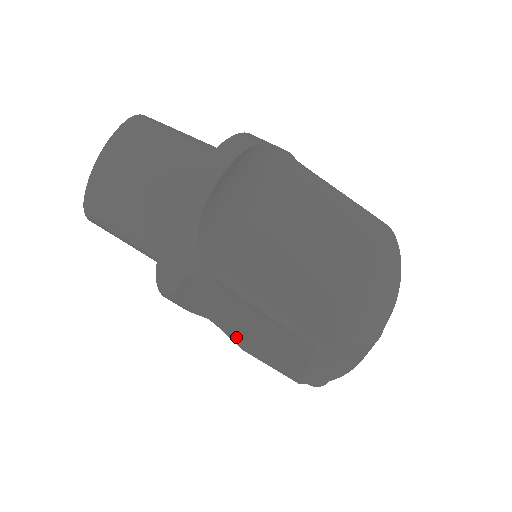
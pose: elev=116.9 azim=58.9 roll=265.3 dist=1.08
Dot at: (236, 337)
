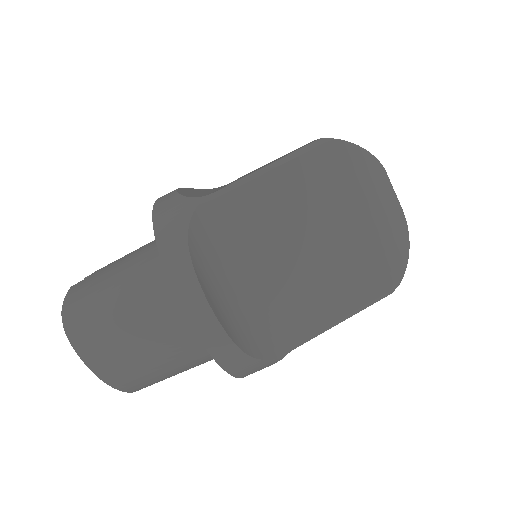
Dot at: occluded
